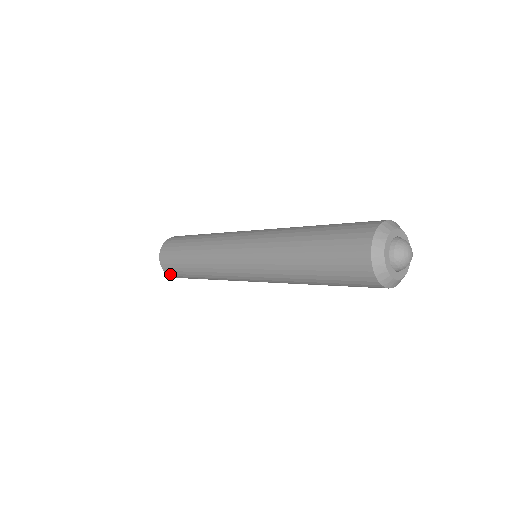
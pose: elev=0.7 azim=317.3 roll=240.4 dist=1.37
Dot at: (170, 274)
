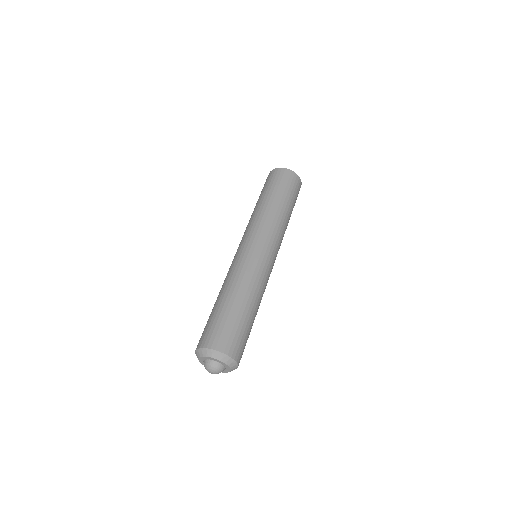
Dot at: occluded
